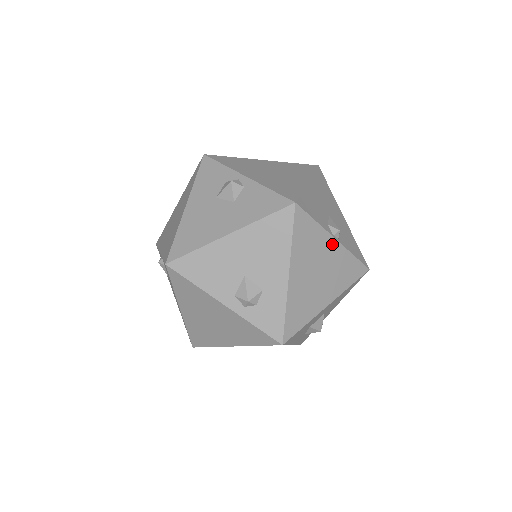
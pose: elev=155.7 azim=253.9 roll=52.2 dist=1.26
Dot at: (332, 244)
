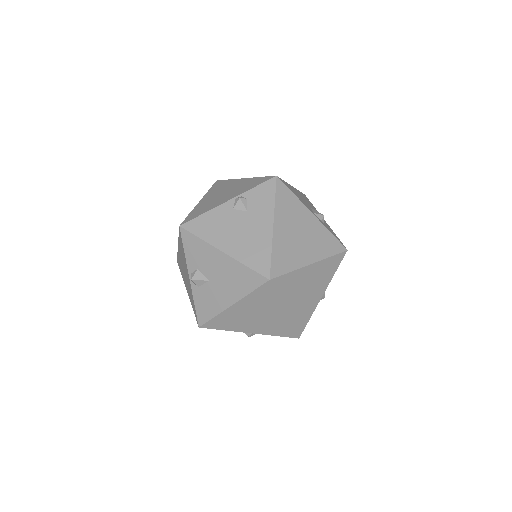
Dot at: occluded
